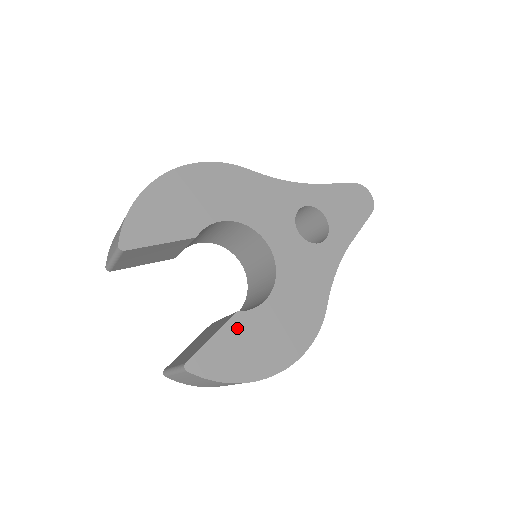
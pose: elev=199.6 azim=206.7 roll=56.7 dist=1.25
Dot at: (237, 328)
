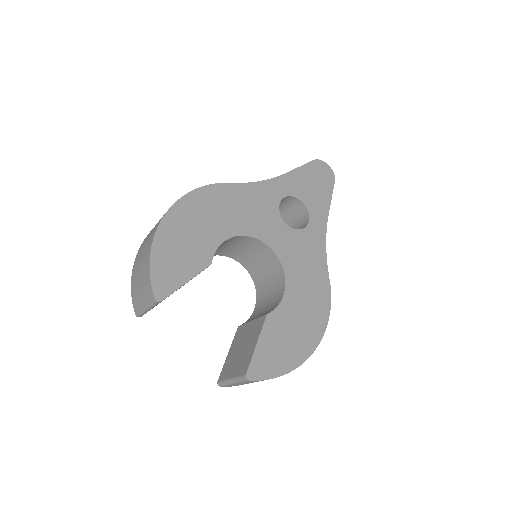
Dot at: (272, 328)
